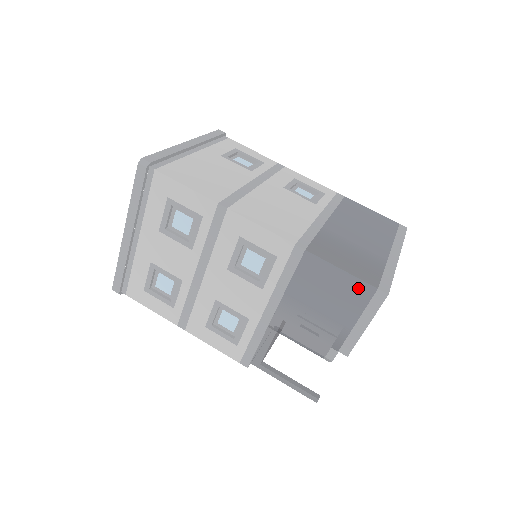
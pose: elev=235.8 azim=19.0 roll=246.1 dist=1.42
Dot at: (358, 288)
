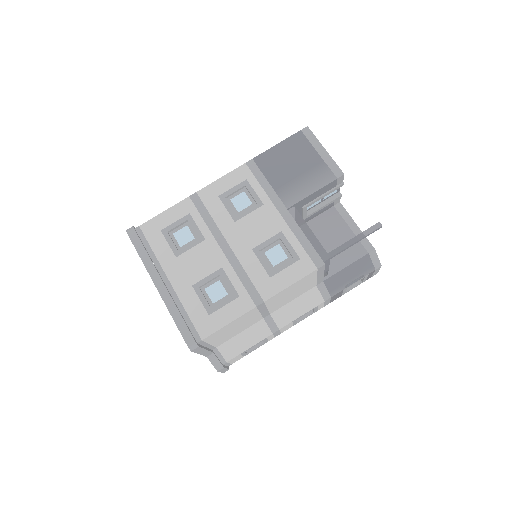
Dot at: (294, 141)
